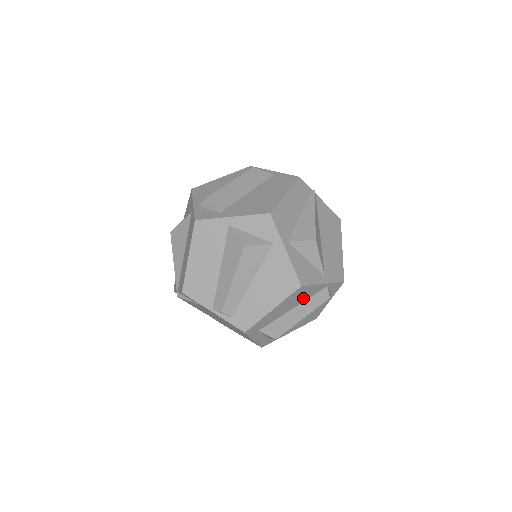
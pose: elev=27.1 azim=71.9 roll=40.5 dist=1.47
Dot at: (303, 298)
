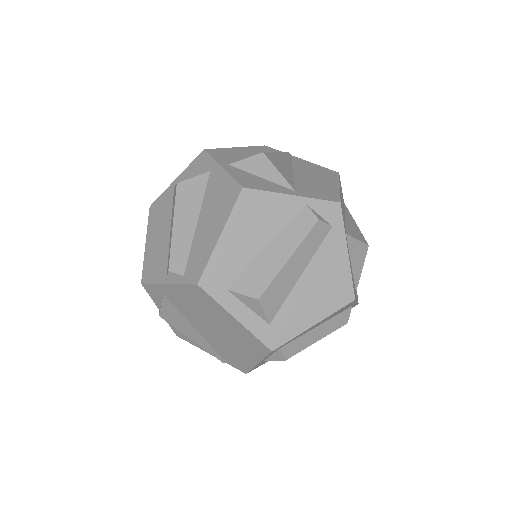
Dot at: (272, 224)
